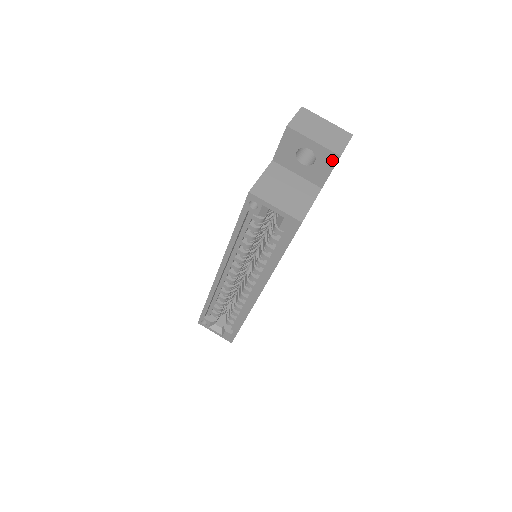
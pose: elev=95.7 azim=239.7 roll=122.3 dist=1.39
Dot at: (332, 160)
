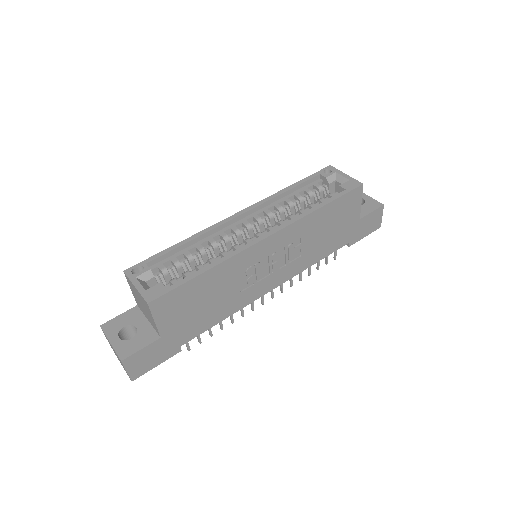
Dot at: (376, 206)
